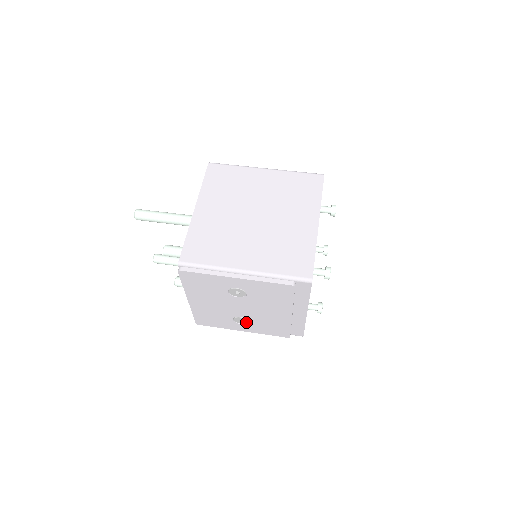
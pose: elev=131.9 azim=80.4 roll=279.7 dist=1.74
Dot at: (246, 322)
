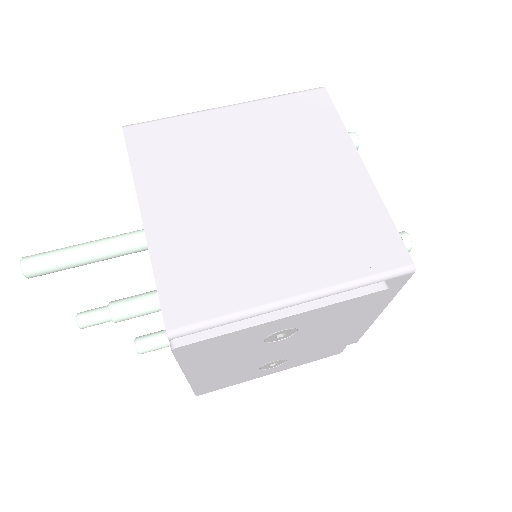
Dot at: (280, 363)
